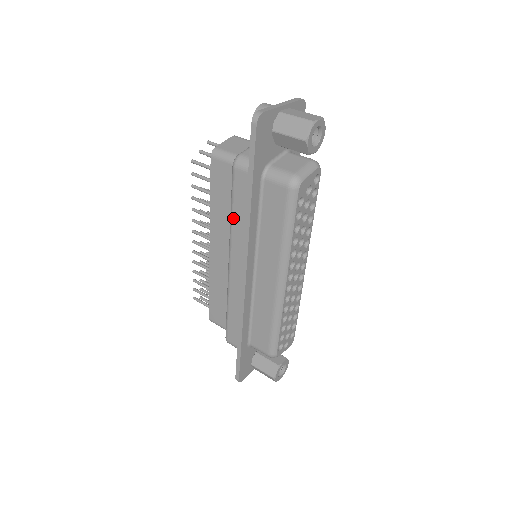
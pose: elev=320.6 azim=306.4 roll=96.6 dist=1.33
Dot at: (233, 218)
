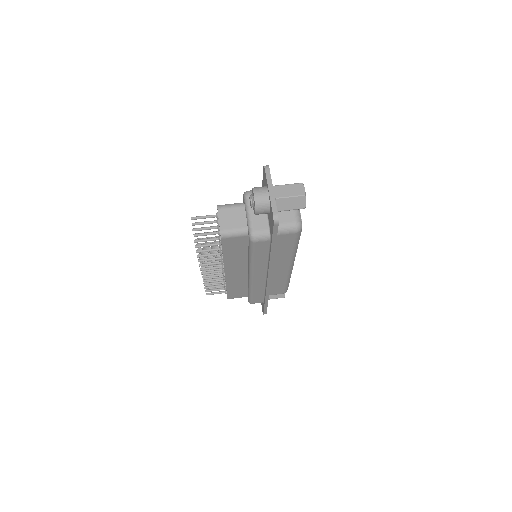
Dot at: (254, 261)
